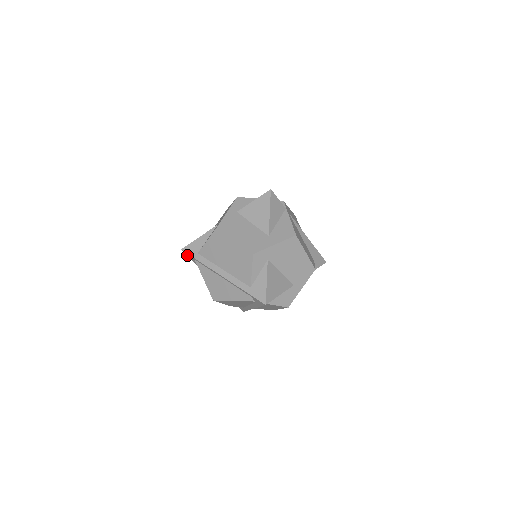
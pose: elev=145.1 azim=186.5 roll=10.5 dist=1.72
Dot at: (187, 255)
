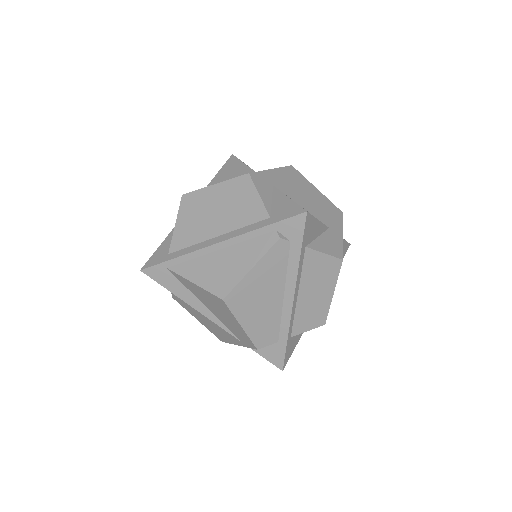
Dot at: (153, 277)
